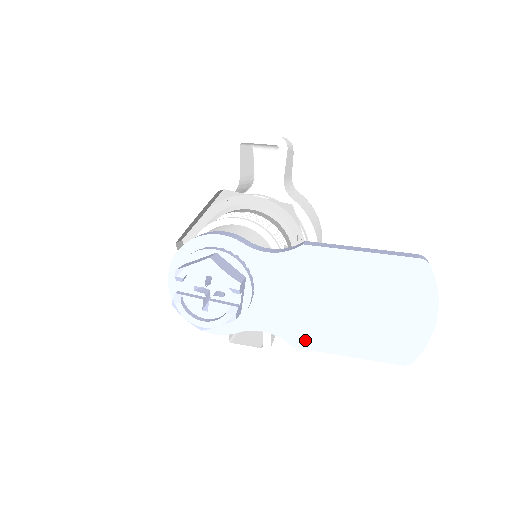
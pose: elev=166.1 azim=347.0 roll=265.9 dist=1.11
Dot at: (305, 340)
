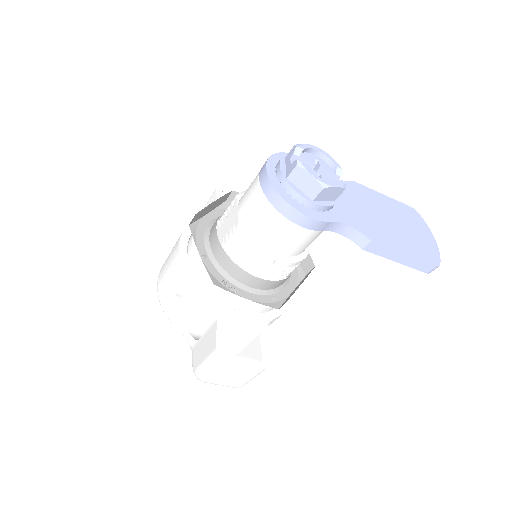
Dot at: (377, 238)
